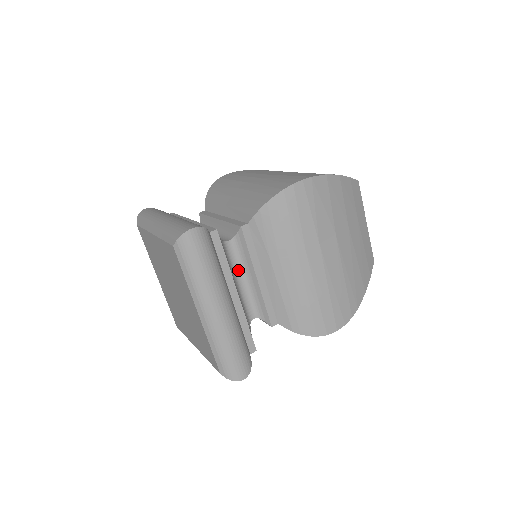
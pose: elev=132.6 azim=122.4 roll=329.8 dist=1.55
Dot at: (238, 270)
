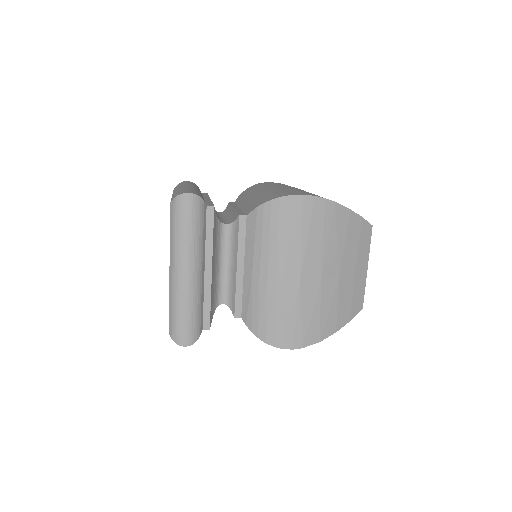
Dot at: (222, 216)
